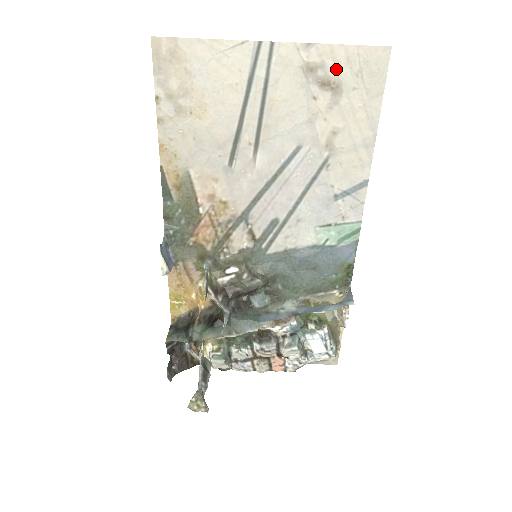
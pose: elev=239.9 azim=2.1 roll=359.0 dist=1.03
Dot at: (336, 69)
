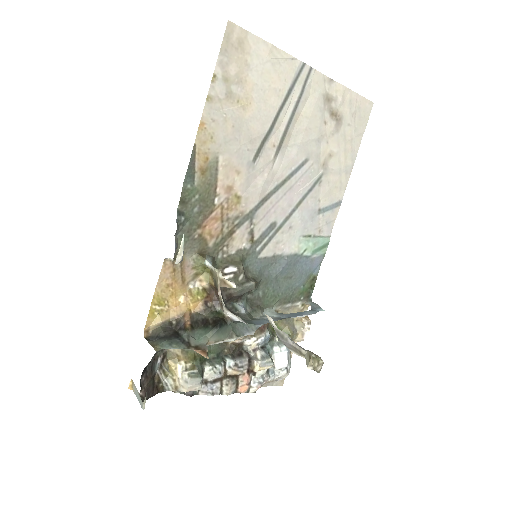
Dot at: (342, 106)
